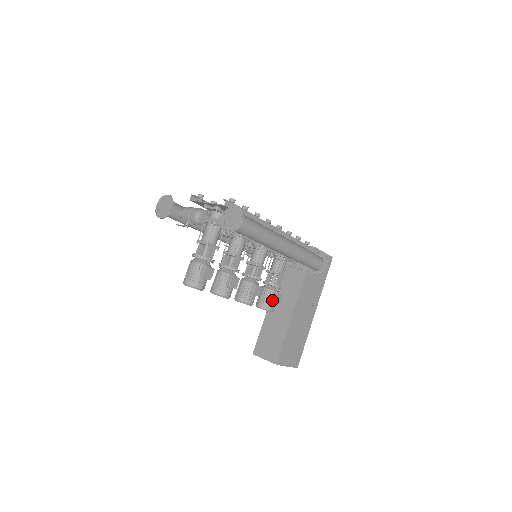
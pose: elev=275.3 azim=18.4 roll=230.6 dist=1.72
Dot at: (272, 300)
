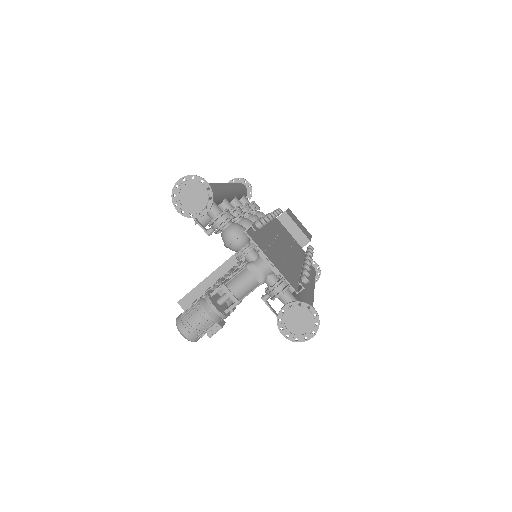
Dot at: occluded
